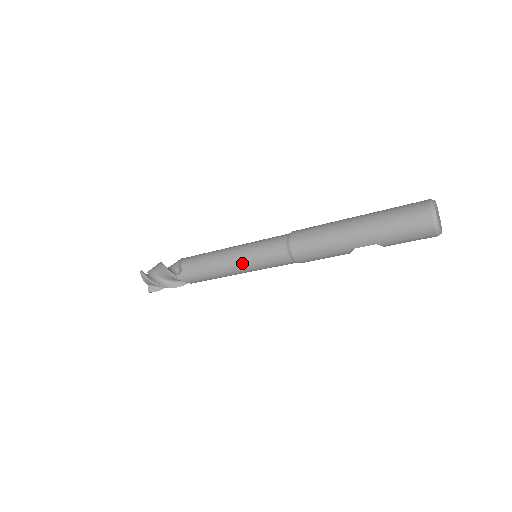
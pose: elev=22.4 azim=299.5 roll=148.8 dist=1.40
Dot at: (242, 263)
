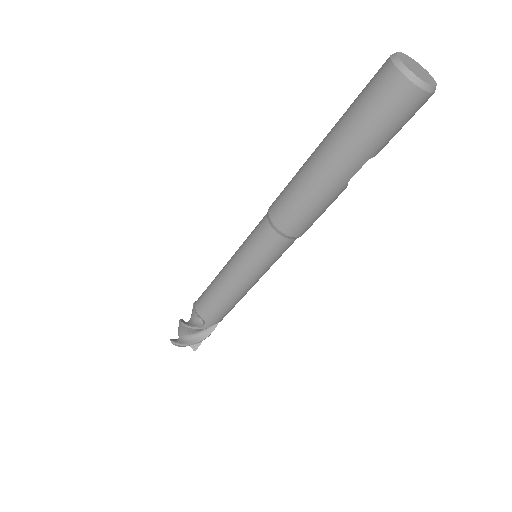
Dot at: (249, 277)
